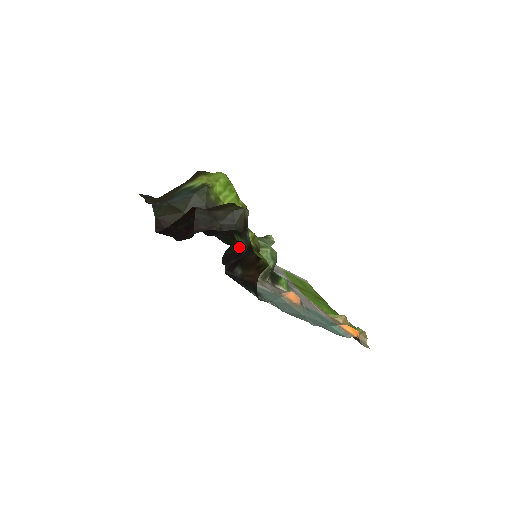
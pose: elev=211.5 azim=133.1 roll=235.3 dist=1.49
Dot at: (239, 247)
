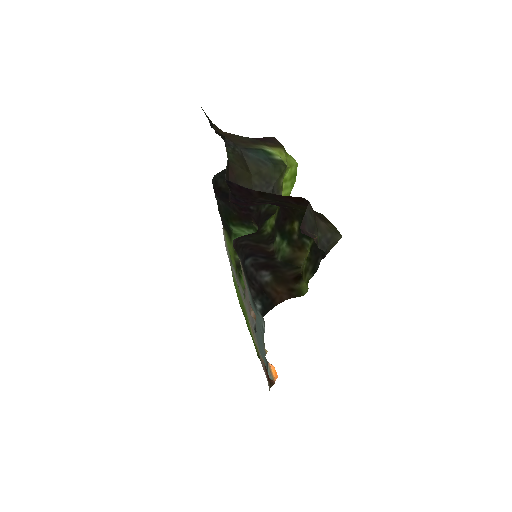
Dot at: (267, 246)
